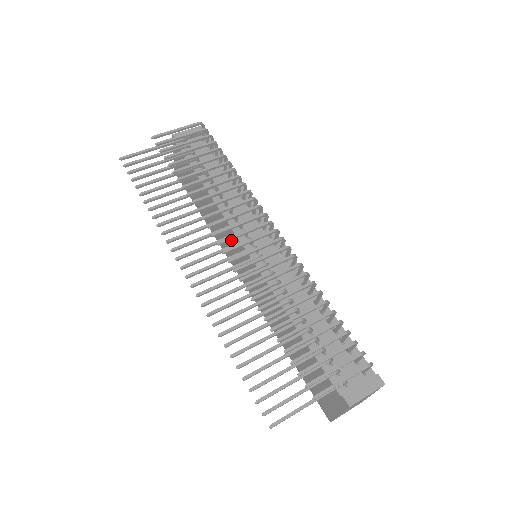
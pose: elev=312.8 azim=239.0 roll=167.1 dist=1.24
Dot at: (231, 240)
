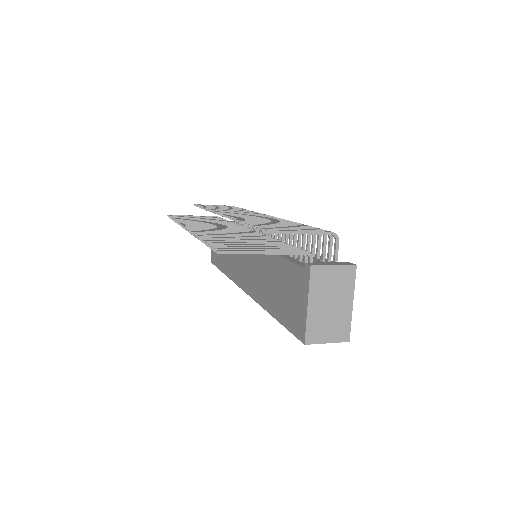
Dot at: occluded
